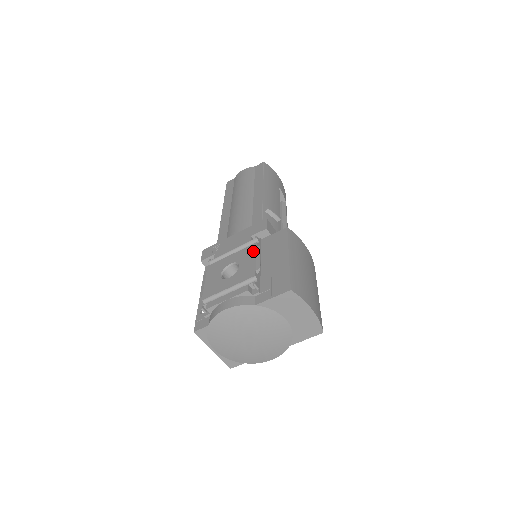
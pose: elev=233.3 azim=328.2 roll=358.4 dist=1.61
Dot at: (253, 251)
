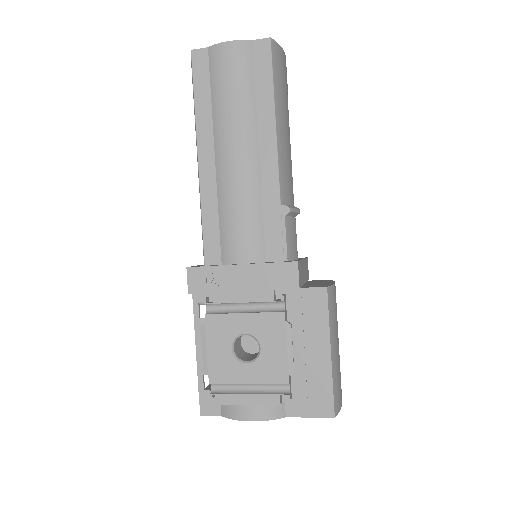
Dot at: (281, 330)
